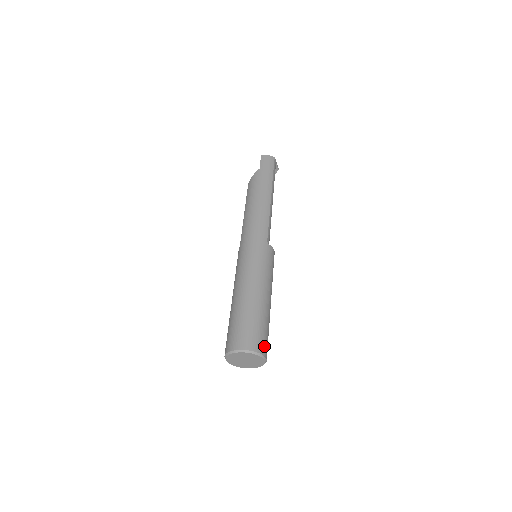
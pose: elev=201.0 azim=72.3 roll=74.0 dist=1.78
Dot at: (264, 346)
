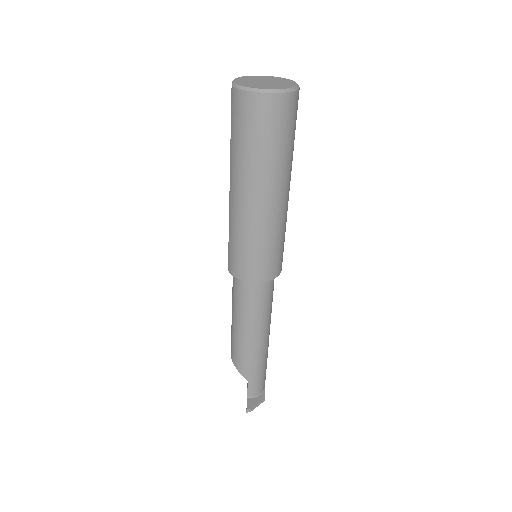
Dot at: occluded
